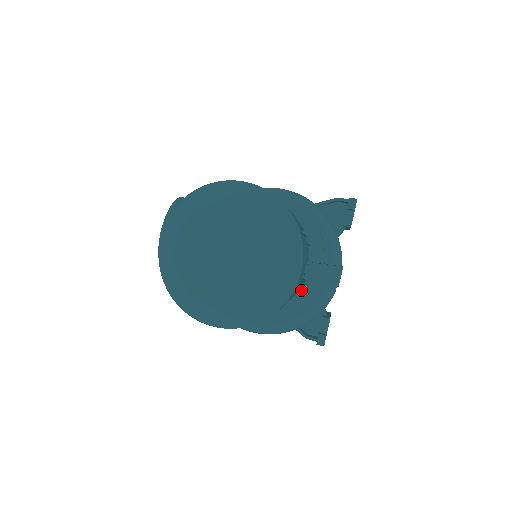
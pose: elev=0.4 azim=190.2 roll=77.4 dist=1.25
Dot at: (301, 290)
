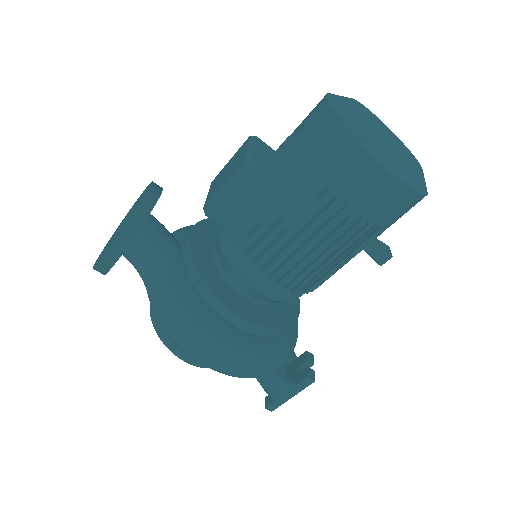
Dot at: (286, 315)
